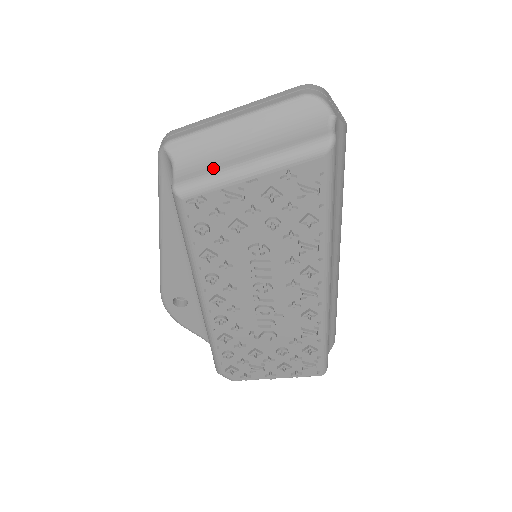
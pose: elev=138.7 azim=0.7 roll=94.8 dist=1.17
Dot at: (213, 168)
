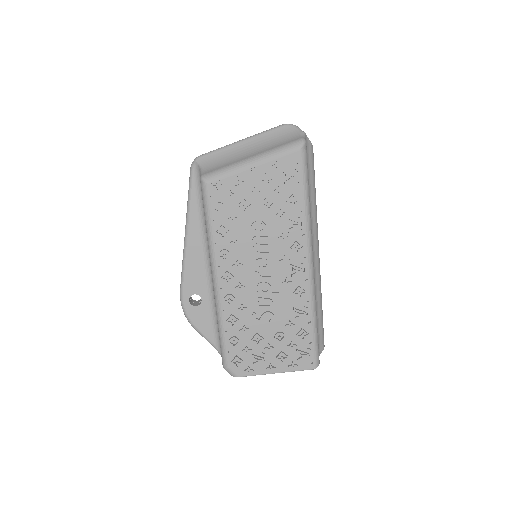
Dot at: (228, 164)
